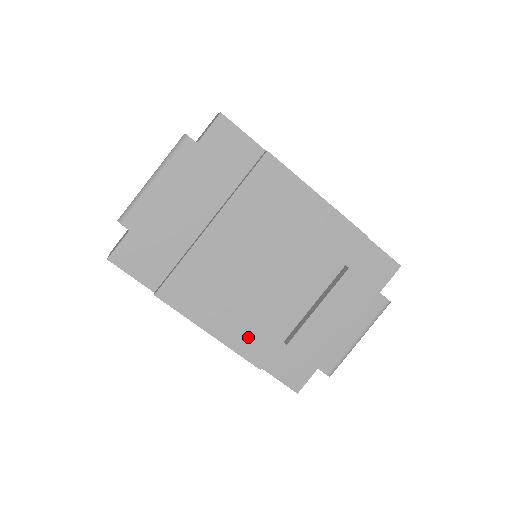
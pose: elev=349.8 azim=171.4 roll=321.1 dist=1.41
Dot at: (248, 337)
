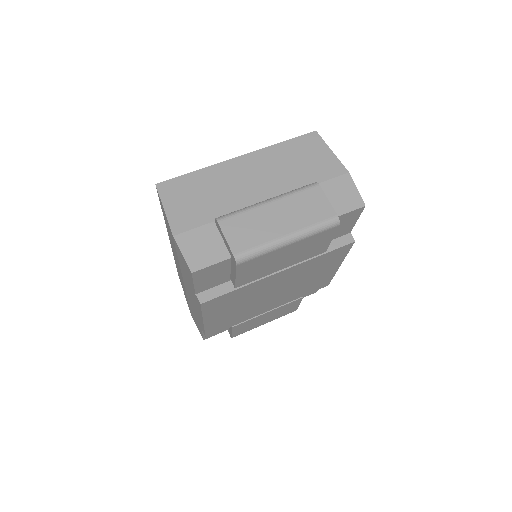
Dot at: (221, 324)
